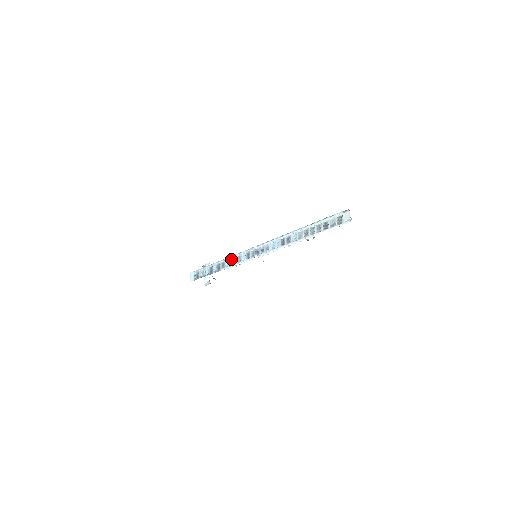
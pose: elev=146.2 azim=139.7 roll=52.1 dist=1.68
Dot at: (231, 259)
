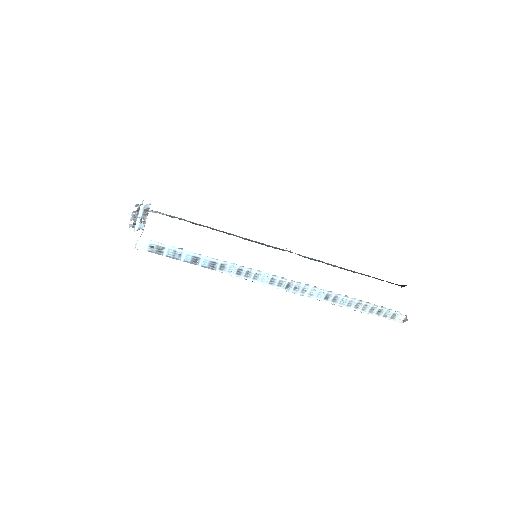
Dot at: (241, 269)
